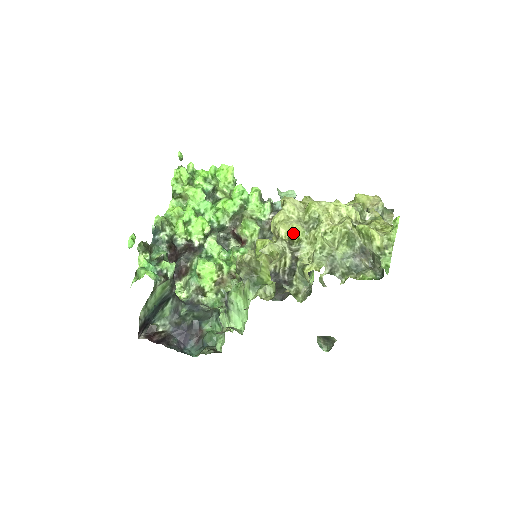
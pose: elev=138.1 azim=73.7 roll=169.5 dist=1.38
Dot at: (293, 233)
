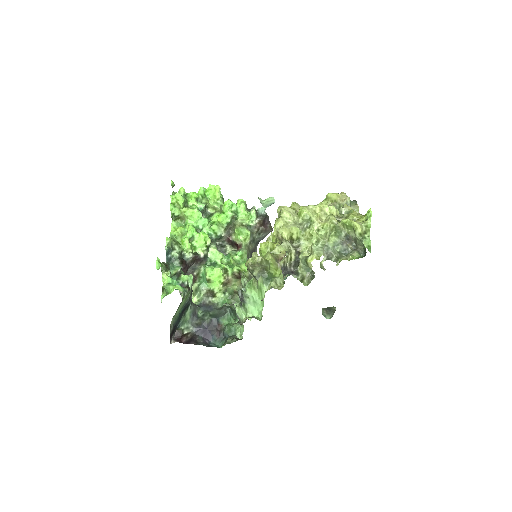
Dot at: (293, 234)
